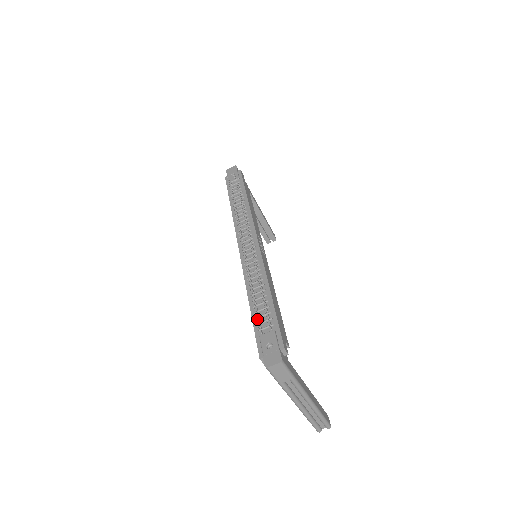
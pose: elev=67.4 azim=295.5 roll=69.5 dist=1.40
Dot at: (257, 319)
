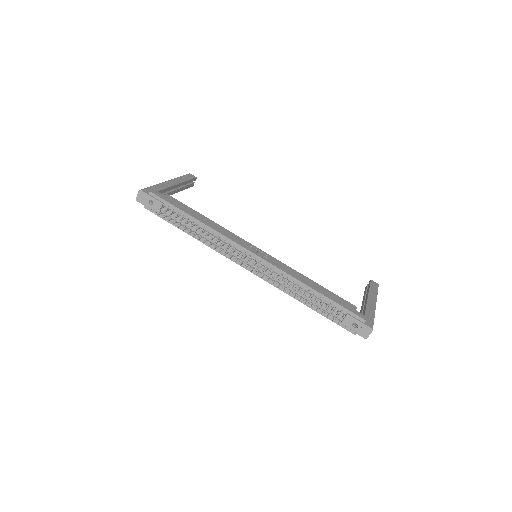
Dot at: (326, 313)
